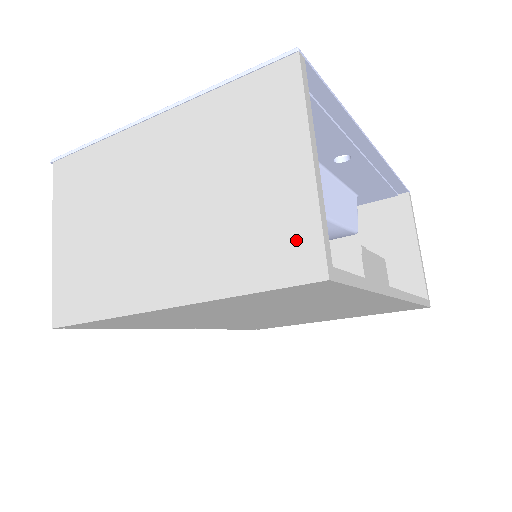
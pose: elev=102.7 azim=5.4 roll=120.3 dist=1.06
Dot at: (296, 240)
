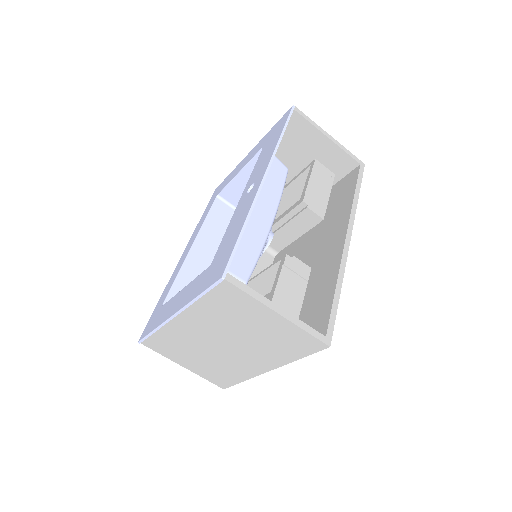
Dot at: (303, 340)
